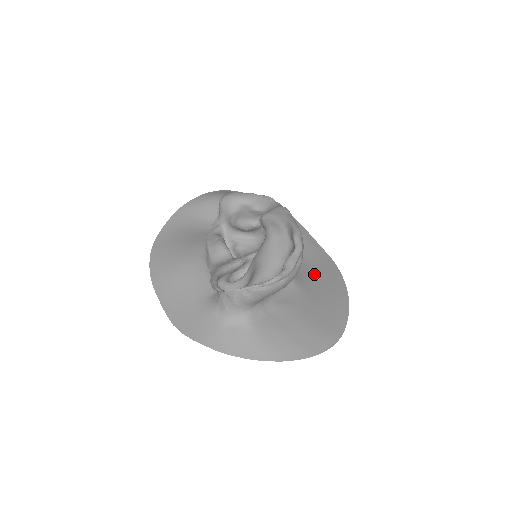
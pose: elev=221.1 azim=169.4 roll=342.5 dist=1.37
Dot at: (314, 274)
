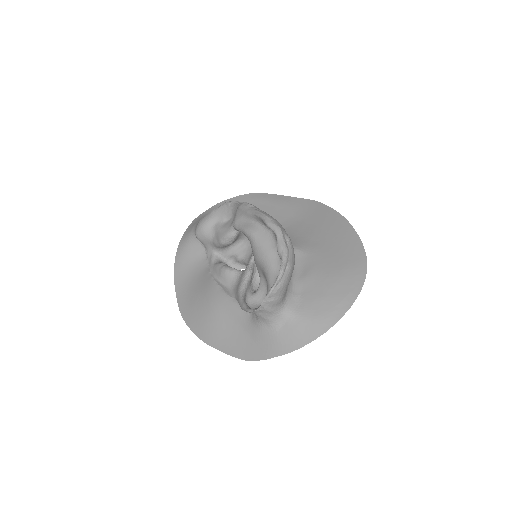
Dot at: (309, 227)
